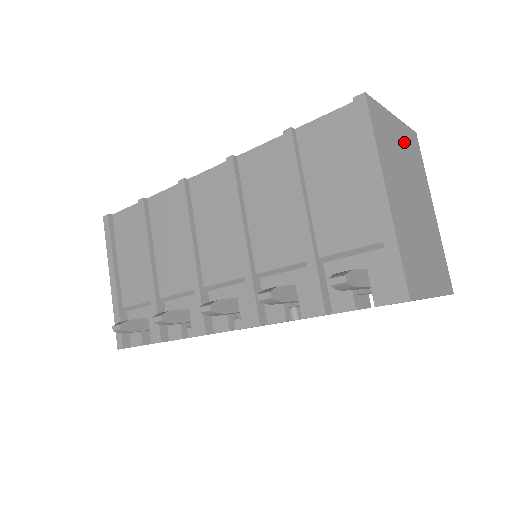
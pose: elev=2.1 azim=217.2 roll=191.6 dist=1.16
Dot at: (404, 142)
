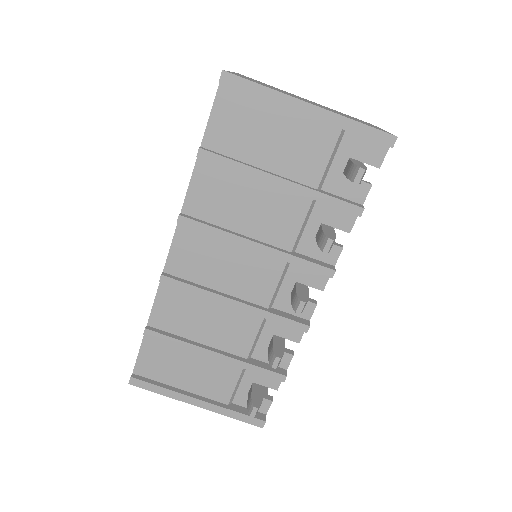
Dot at: occluded
